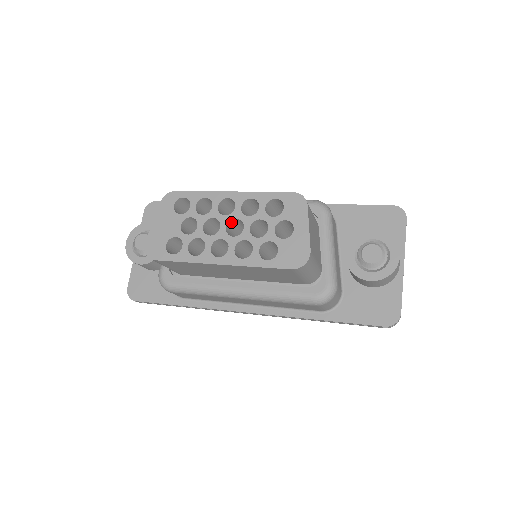
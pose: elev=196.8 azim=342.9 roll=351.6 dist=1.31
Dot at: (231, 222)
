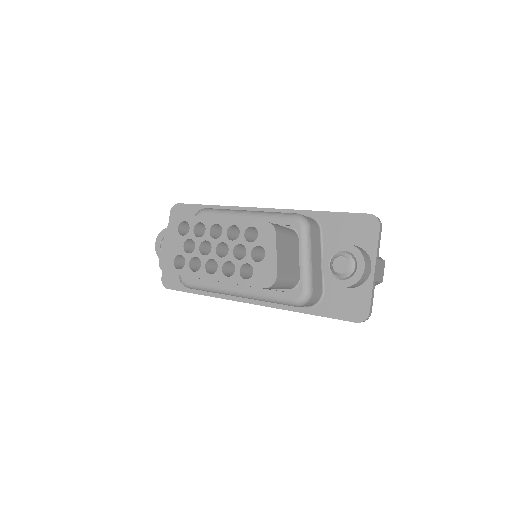
Dot at: (220, 244)
